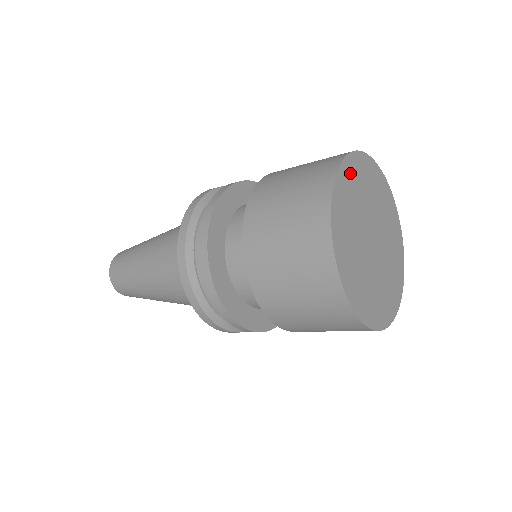
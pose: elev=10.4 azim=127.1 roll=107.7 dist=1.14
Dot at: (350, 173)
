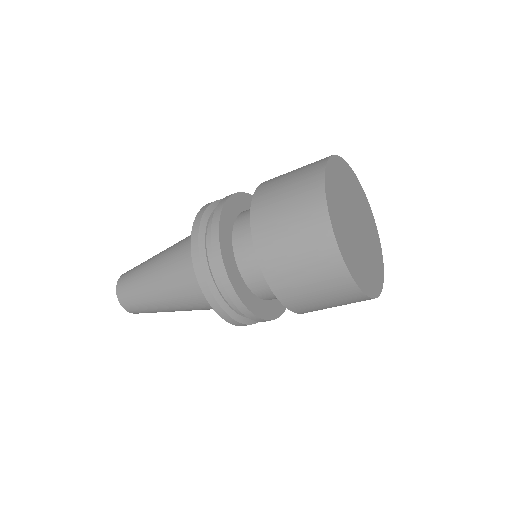
Dot at: (339, 168)
